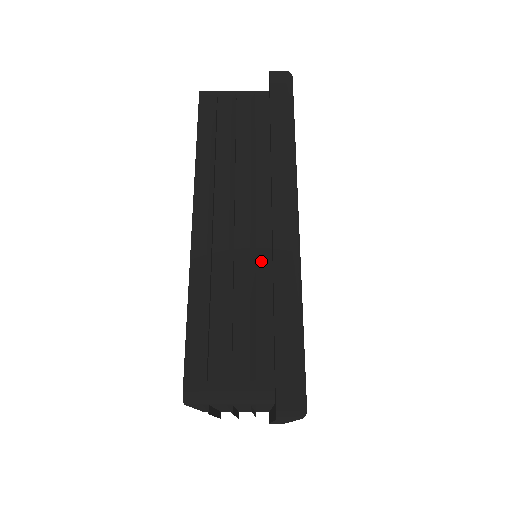
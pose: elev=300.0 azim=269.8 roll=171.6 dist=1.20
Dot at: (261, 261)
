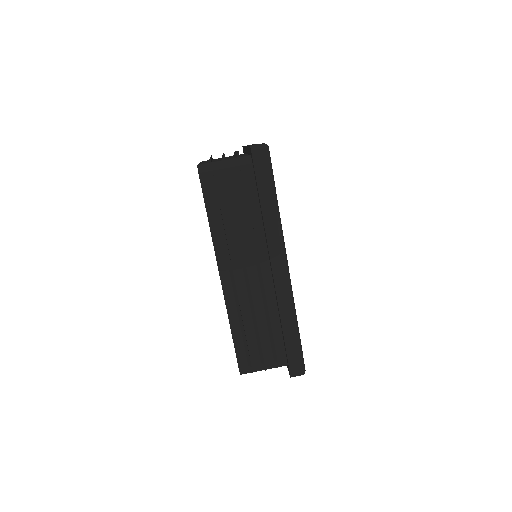
Dot at: (269, 295)
